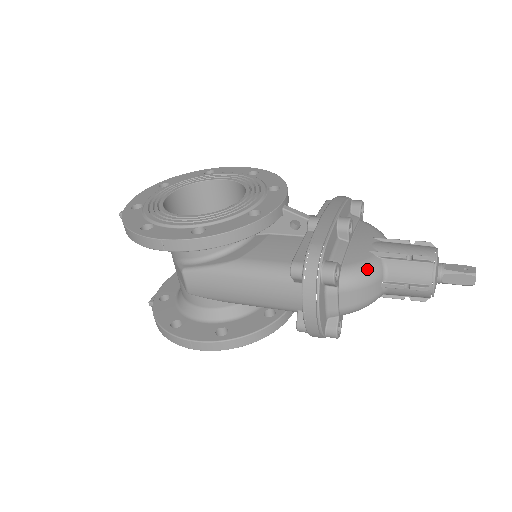
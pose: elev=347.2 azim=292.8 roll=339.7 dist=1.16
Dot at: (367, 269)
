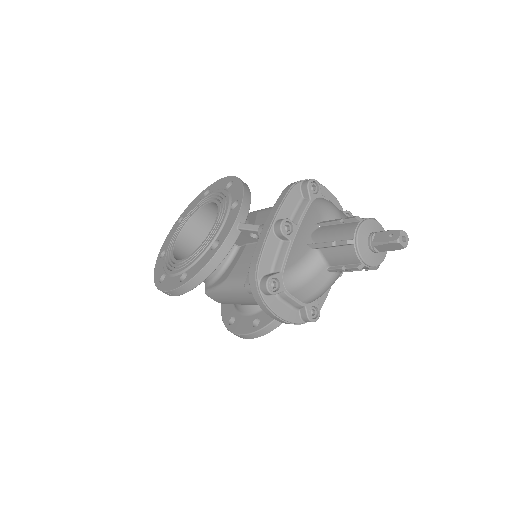
Dot at: (304, 267)
